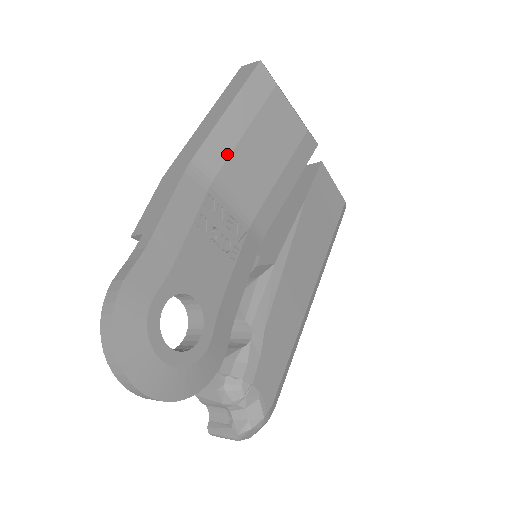
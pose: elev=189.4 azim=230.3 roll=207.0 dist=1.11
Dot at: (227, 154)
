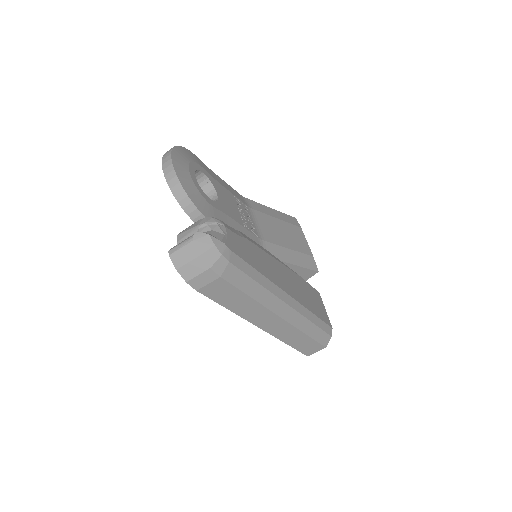
Dot at: (263, 212)
